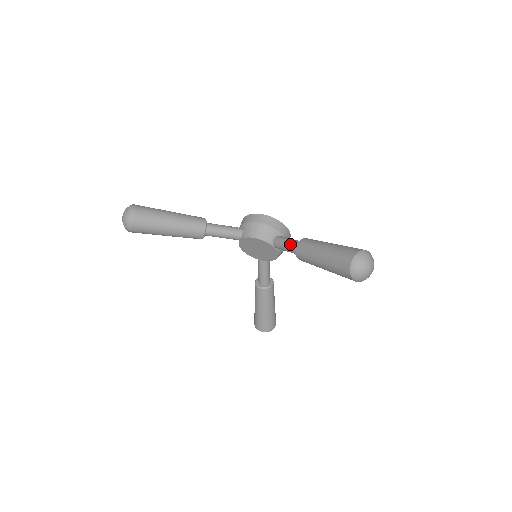
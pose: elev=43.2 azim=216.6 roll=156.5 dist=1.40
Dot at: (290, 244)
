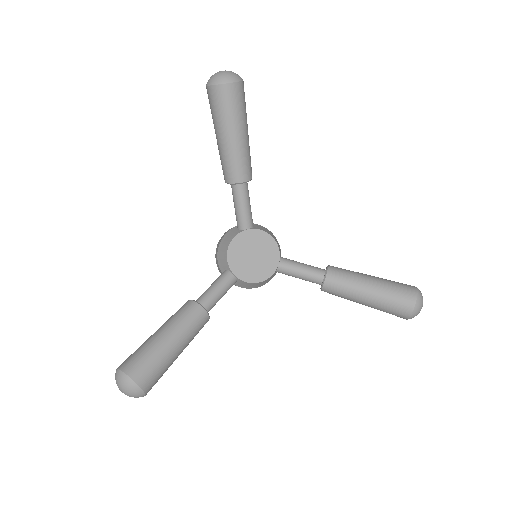
Dot at: occluded
